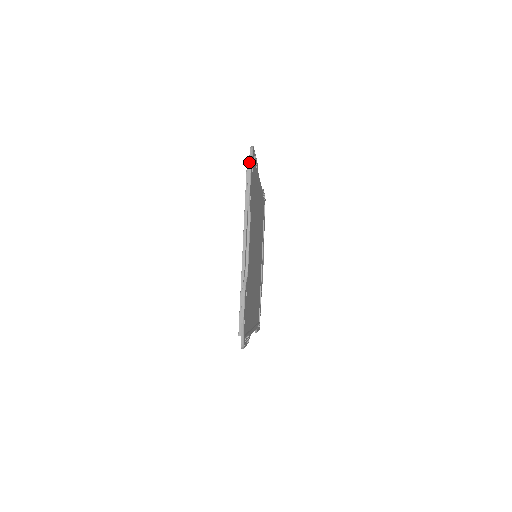
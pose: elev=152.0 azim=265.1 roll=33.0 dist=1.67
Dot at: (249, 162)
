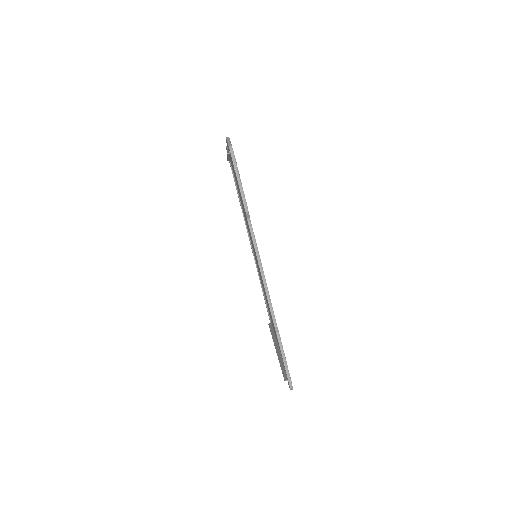
Dot at: occluded
